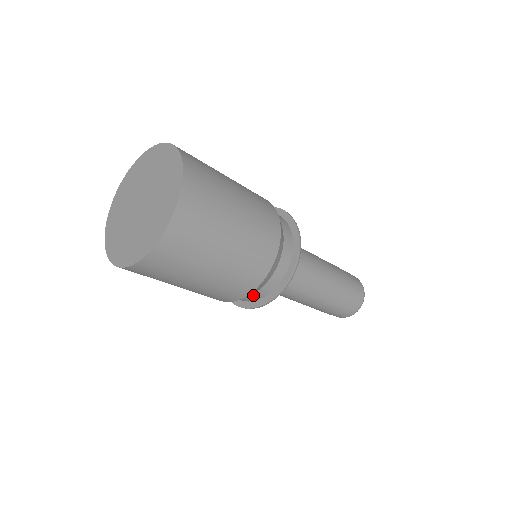
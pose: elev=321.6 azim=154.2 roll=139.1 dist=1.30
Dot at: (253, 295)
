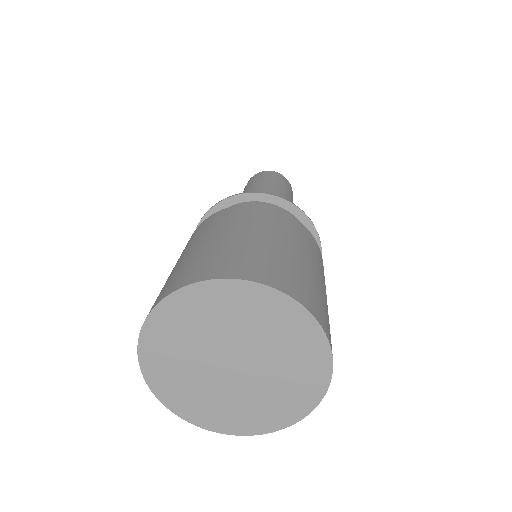
Dot at: occluded
